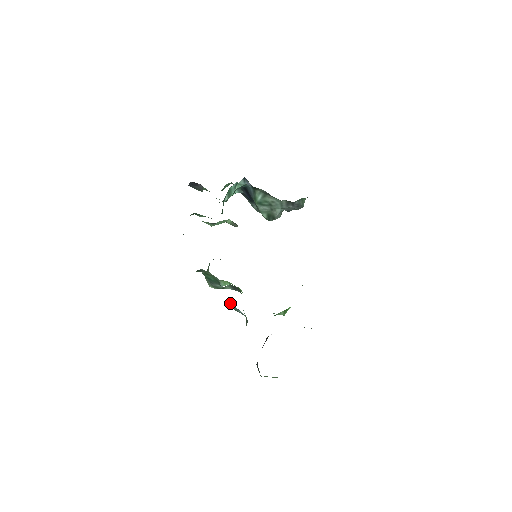
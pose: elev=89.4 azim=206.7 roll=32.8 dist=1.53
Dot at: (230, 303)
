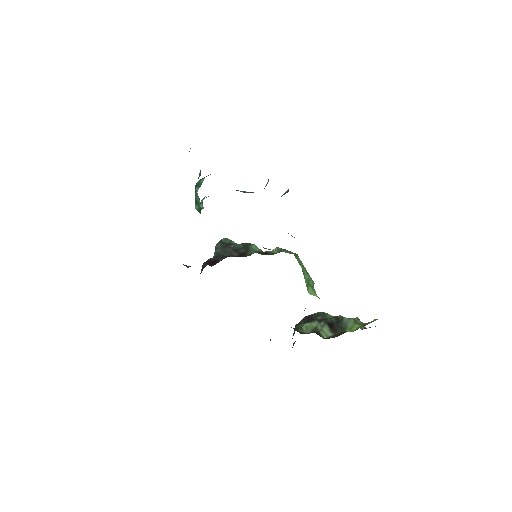
Dot at: occluded
